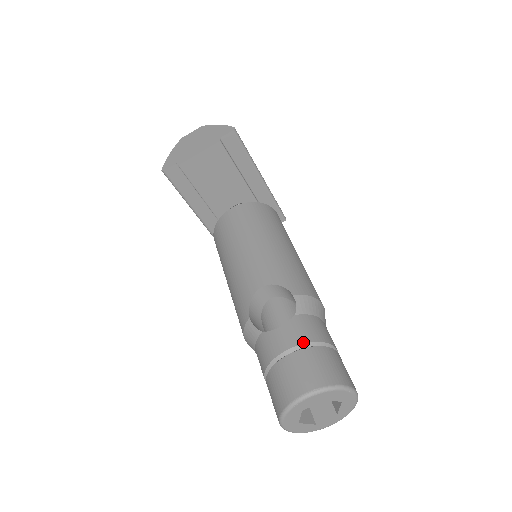
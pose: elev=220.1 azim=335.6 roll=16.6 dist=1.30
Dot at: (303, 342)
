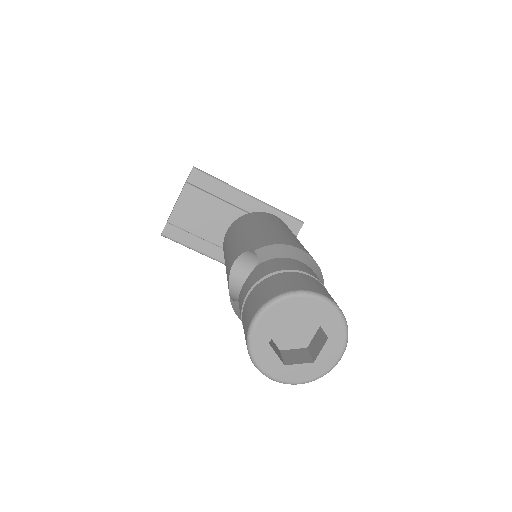
Dot at: (258, 280)
